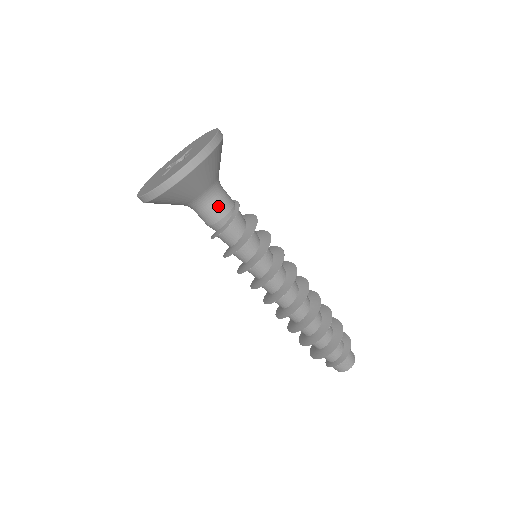
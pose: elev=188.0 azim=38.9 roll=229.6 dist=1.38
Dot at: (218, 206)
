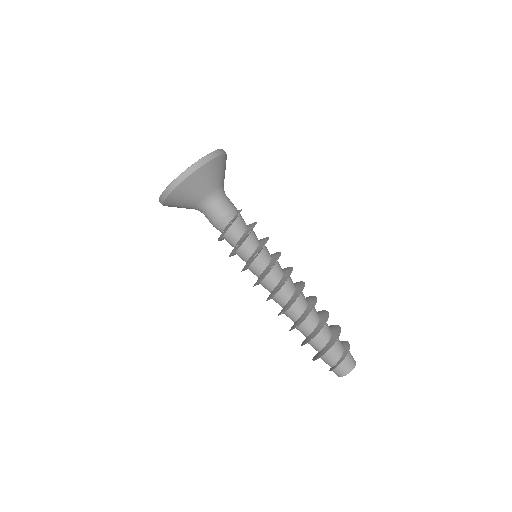
Dot at: (227, 202)
